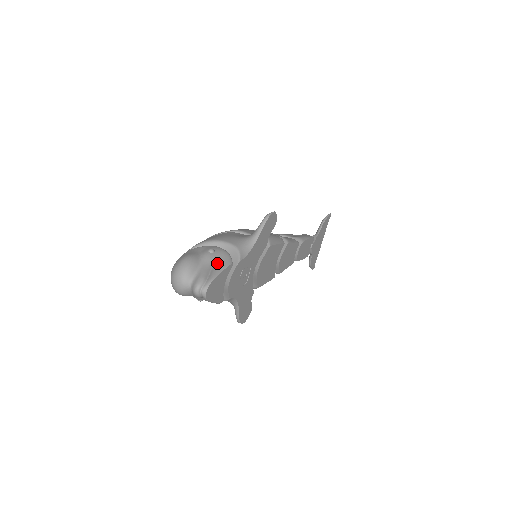
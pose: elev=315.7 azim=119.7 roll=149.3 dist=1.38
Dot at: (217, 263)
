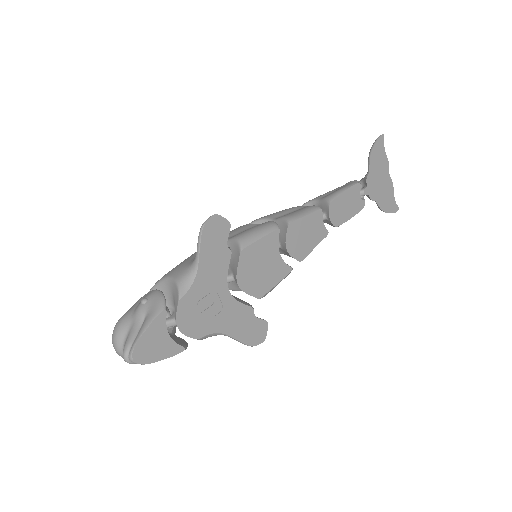
Dot at: (146, 316)
